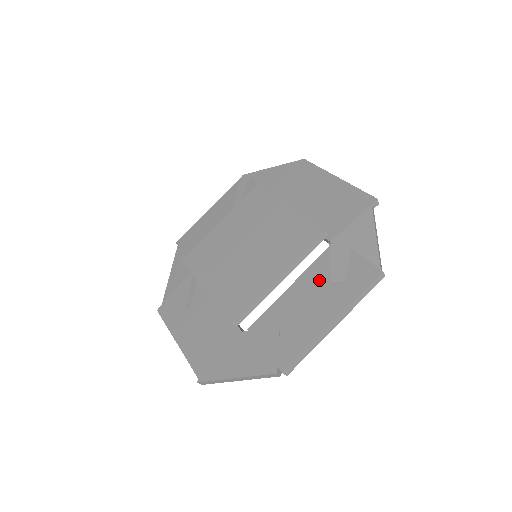
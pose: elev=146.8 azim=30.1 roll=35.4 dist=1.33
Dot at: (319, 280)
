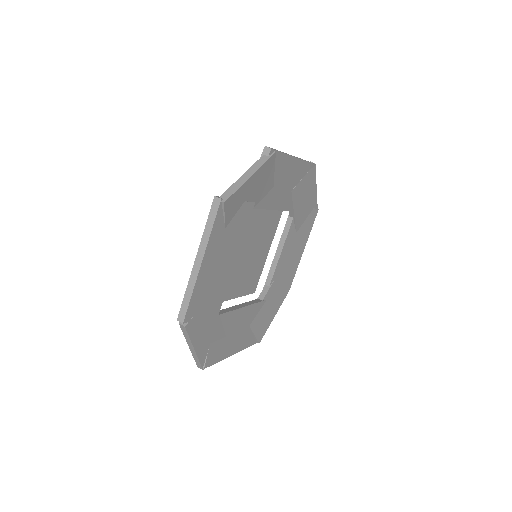
Dot at: occluded
